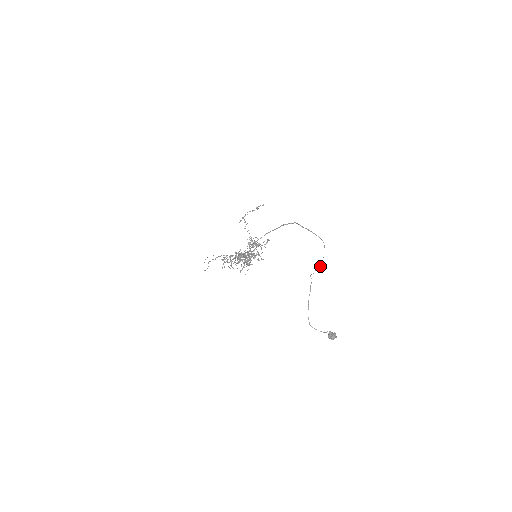
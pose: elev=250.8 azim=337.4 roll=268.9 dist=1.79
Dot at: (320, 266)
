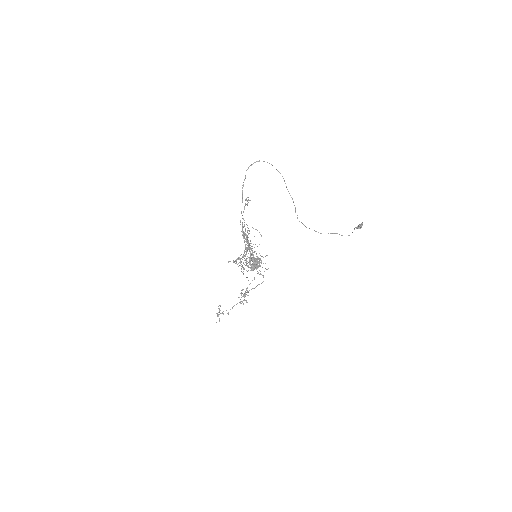
Dot at: (293, 201)
